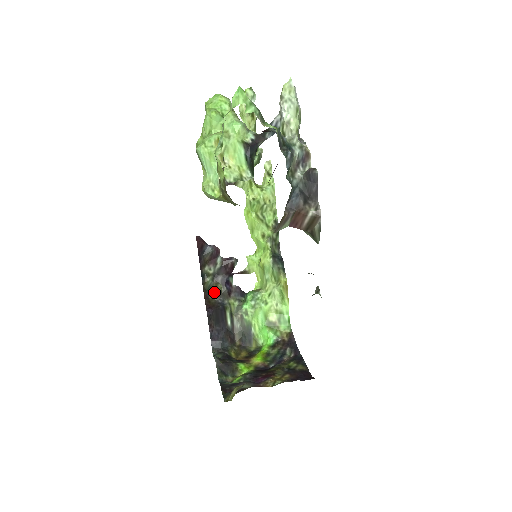
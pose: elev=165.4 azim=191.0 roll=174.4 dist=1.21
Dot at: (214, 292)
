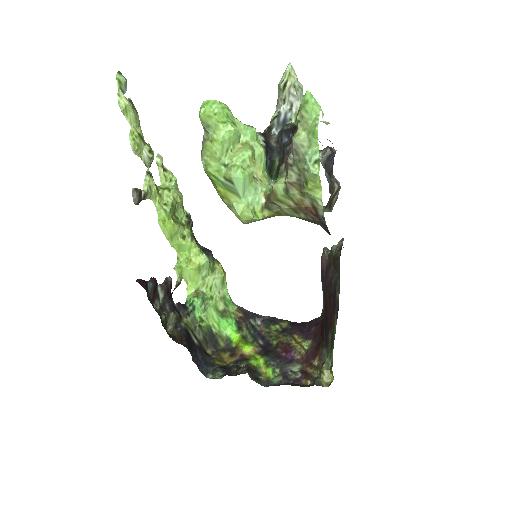
Dot at: (168, 325)
